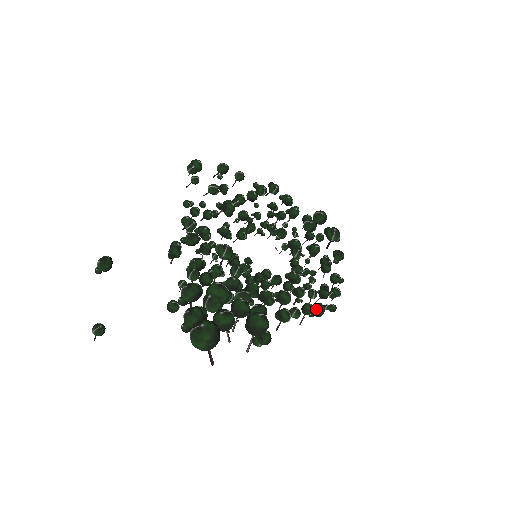
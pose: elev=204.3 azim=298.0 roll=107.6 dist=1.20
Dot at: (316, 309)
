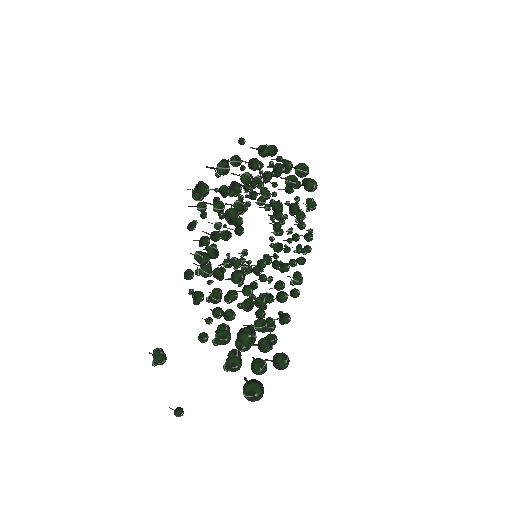
Dot at: (298, 284)
